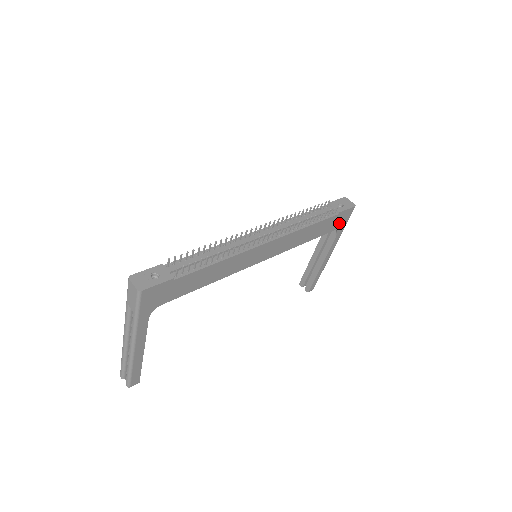
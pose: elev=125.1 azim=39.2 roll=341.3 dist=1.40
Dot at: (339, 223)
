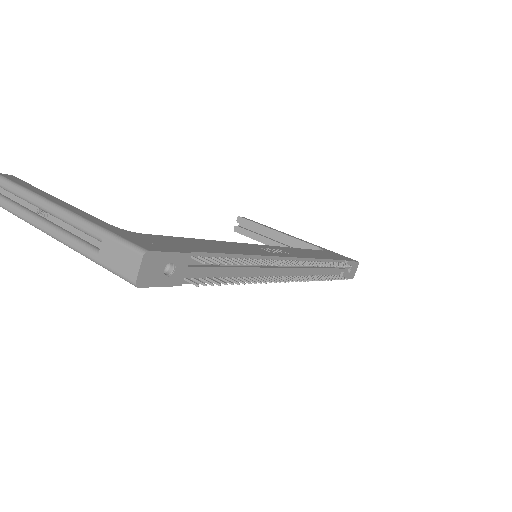
Dot at: occluded
